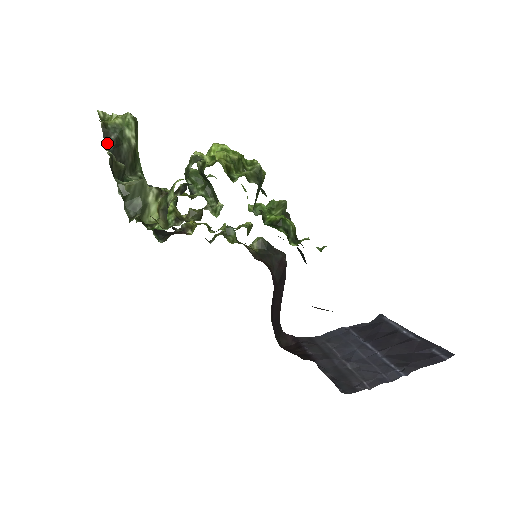
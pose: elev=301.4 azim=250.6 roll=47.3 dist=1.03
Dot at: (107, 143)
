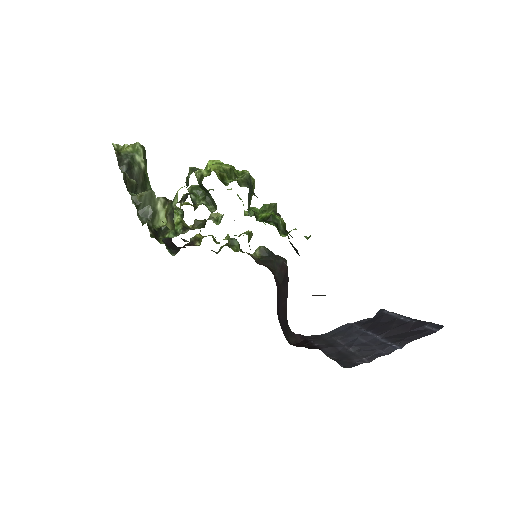
Dot at: (121, 167)
